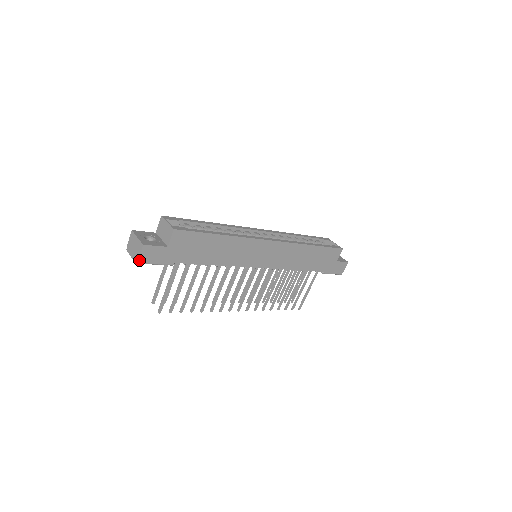
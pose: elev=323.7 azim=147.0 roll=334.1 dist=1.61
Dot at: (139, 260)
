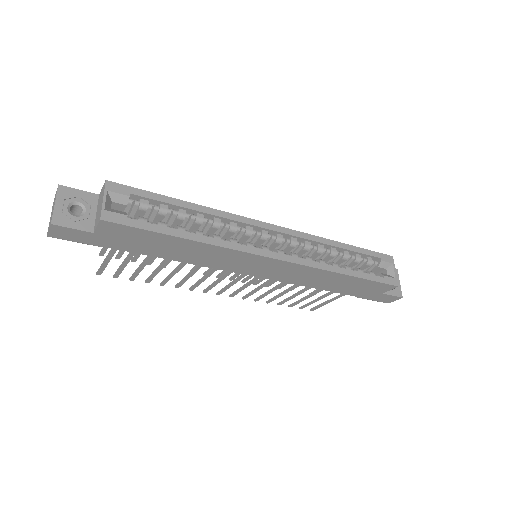
Dot at: (49, 235)
